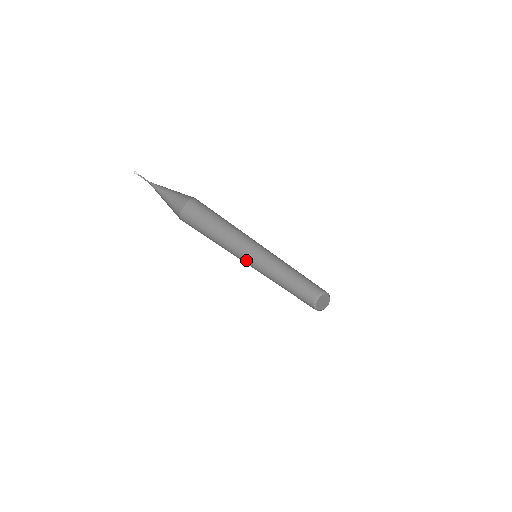
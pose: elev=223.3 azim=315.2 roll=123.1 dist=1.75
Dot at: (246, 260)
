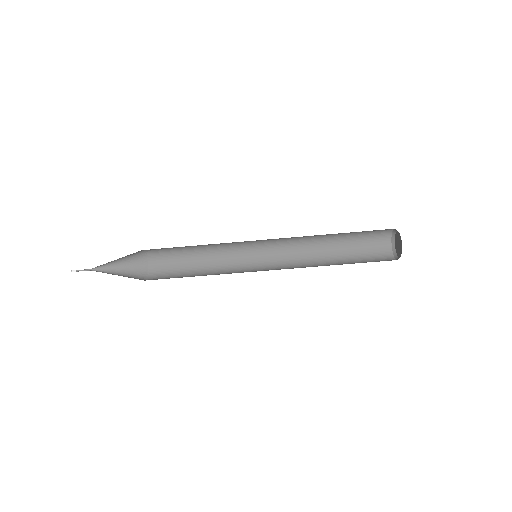
Dot at: (254, 260)
